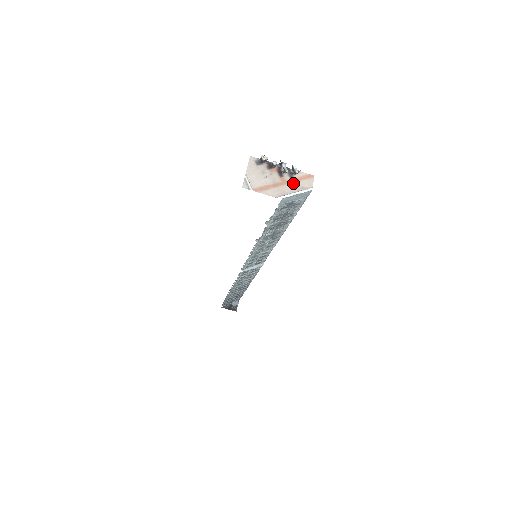
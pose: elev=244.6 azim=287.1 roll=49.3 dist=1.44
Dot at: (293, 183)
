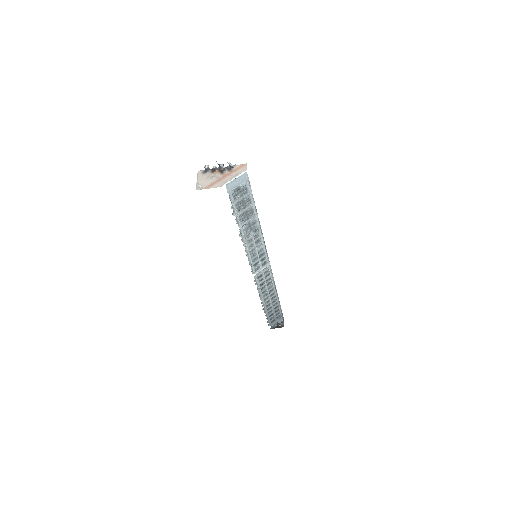
Dot at: (232, 174)
